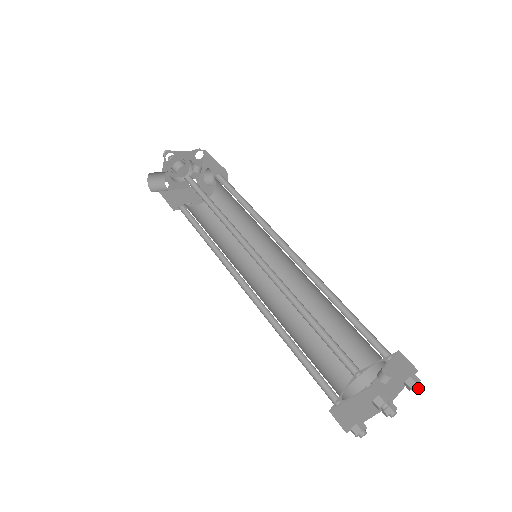
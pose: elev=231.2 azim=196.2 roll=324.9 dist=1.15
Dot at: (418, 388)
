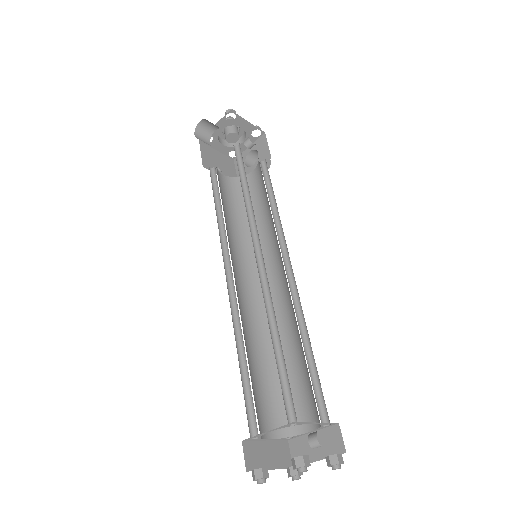
Dot at: occluded
